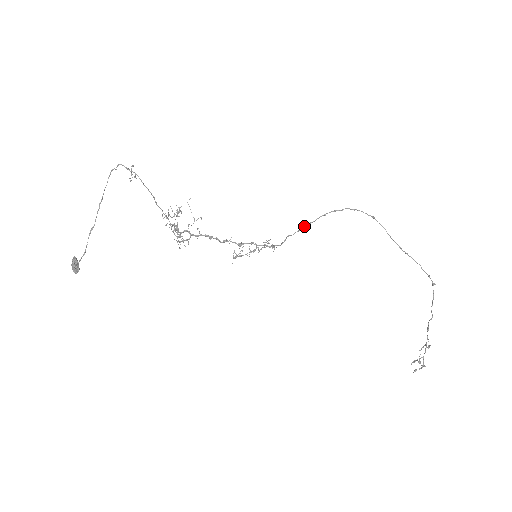
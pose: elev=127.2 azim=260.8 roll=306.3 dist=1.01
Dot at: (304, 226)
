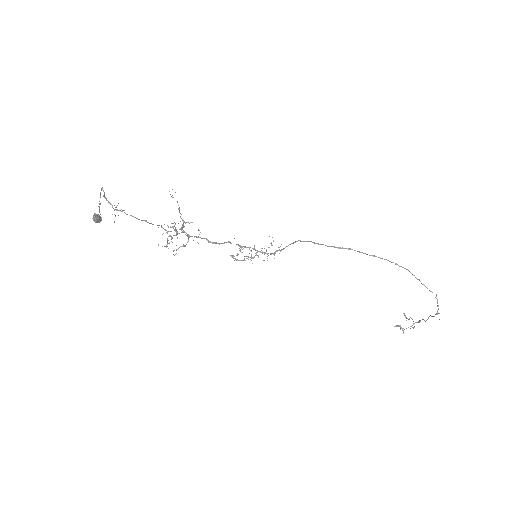
Dot at: (315, 243)
